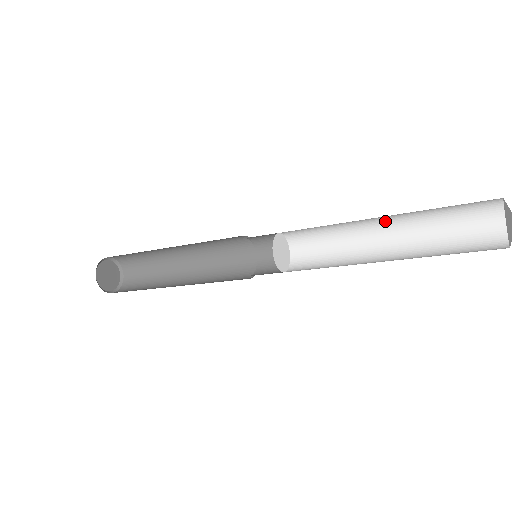
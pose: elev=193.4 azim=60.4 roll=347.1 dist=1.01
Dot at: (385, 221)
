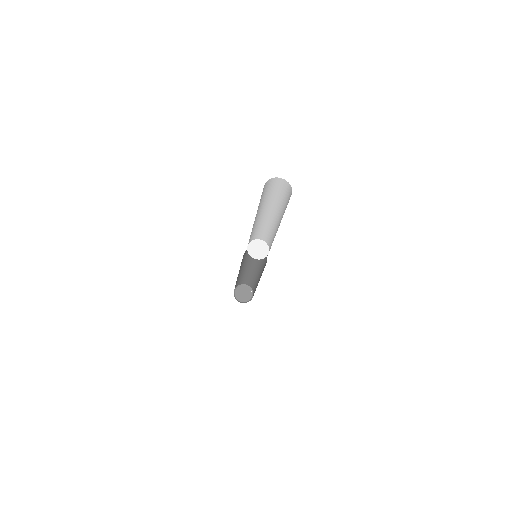
Dot at: (277, 216)
